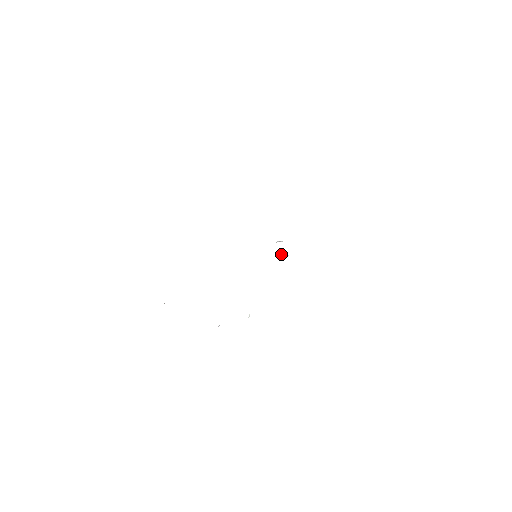
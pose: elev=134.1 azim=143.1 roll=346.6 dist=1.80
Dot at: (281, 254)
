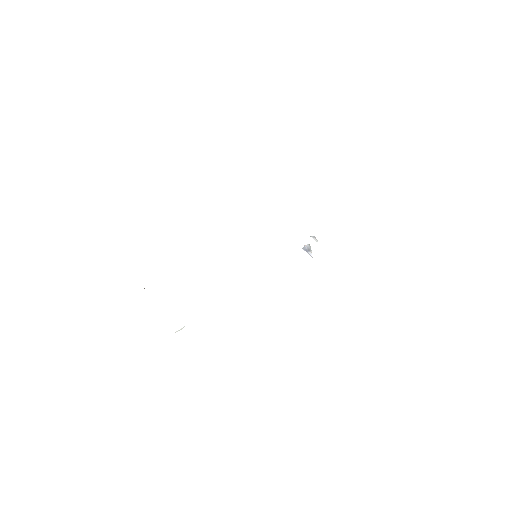
Dot at: (307, 250)
